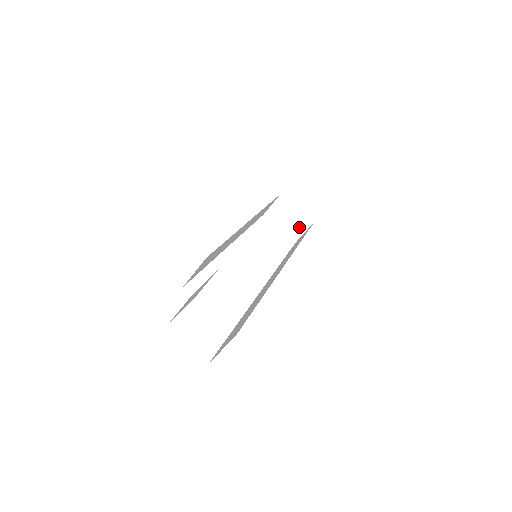
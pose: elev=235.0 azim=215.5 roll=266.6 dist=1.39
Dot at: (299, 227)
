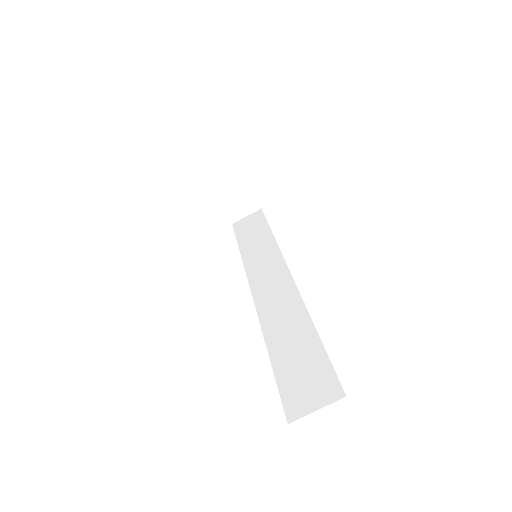
Dot at: (243, 209)
